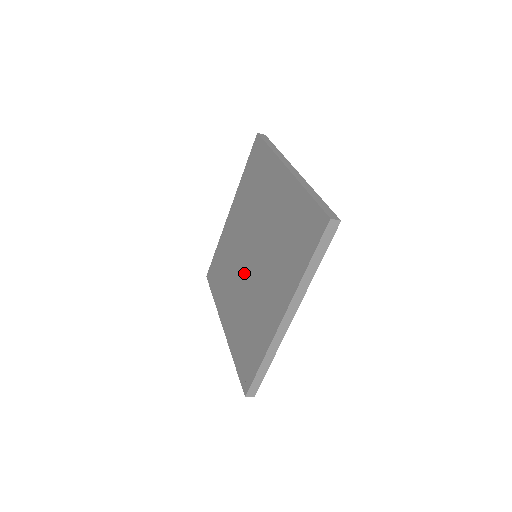
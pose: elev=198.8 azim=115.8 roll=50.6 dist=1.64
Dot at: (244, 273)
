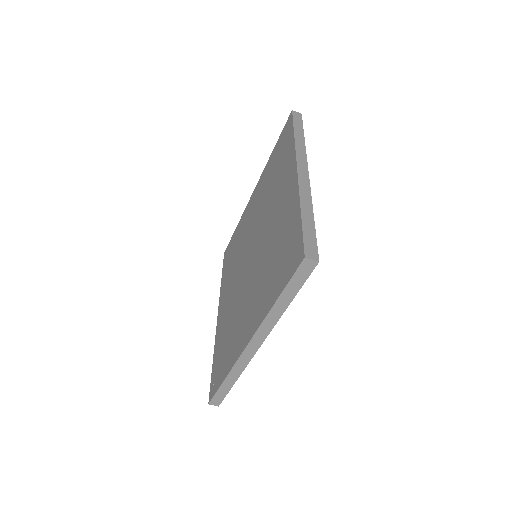
Dot at: (242, 270)
